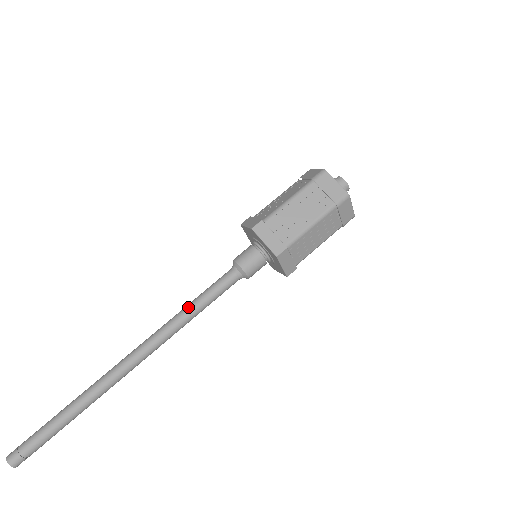
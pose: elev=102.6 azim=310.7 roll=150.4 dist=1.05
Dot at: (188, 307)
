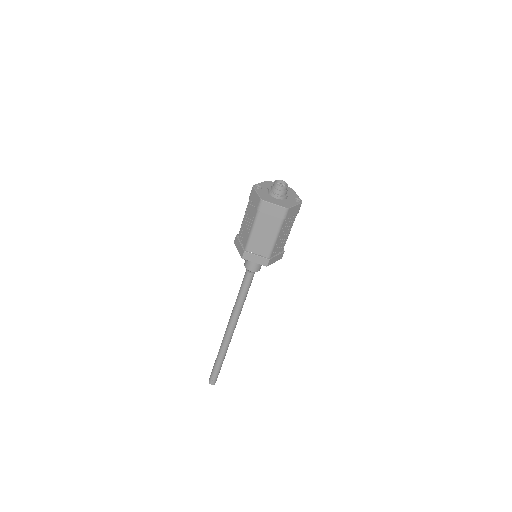
Dot at: (243, 301)
